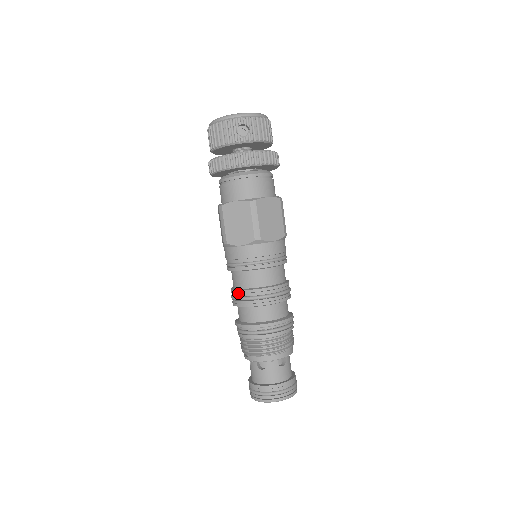
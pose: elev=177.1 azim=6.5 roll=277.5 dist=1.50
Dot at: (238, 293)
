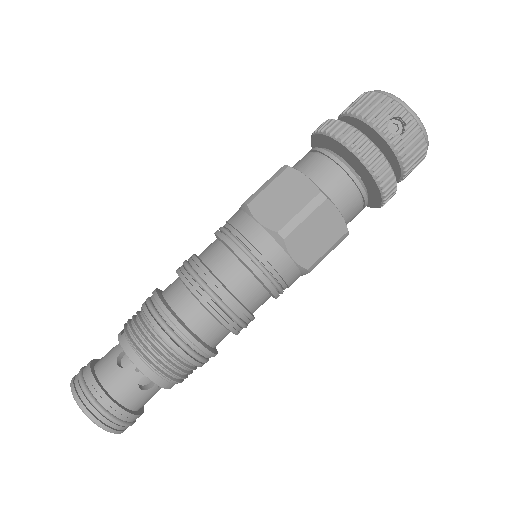
Dot at: (196, 263)
